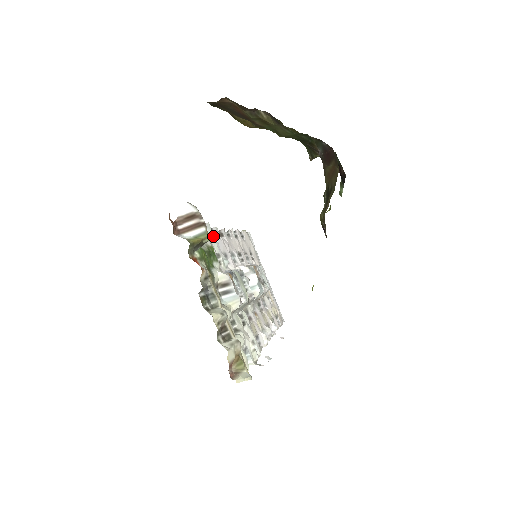
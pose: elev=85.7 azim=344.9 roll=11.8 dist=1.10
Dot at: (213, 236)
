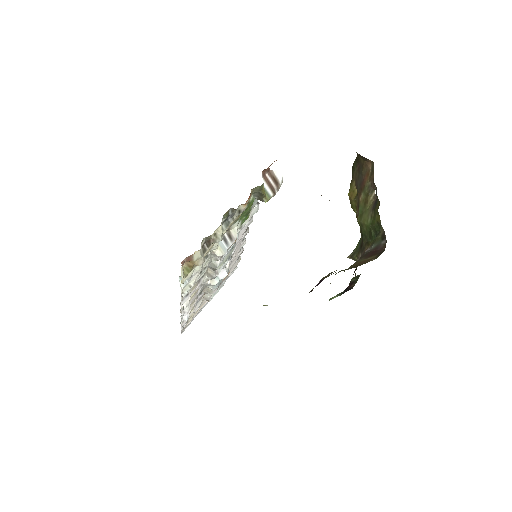
Dot at: occluded
